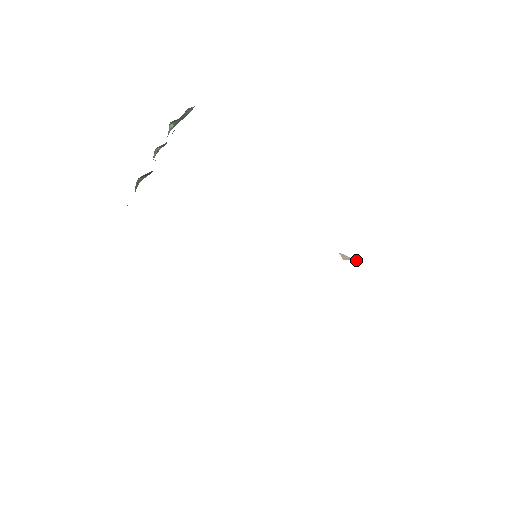
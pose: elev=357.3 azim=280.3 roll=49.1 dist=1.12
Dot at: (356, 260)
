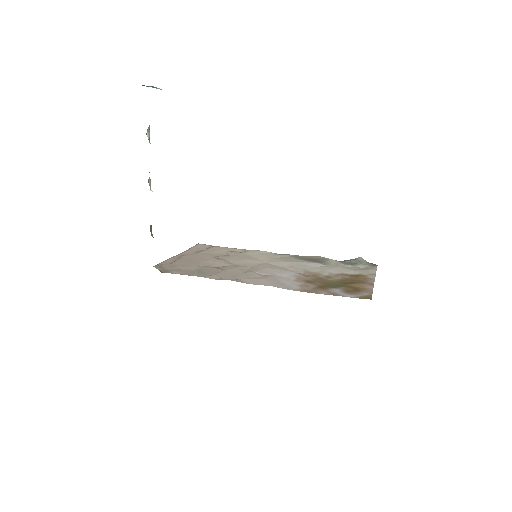
Dot at: (326, 280)
